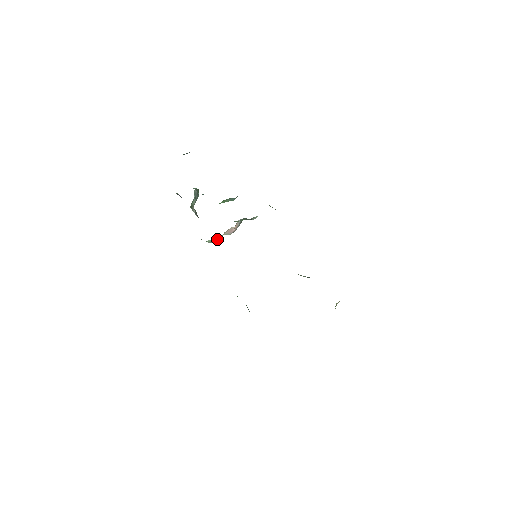
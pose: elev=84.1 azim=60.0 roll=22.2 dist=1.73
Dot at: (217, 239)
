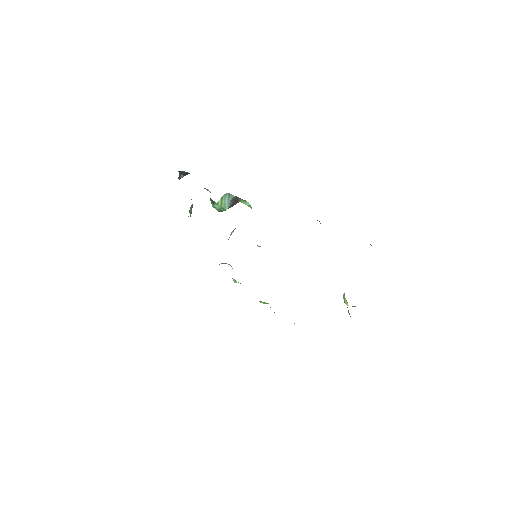
Dot at: occluded
